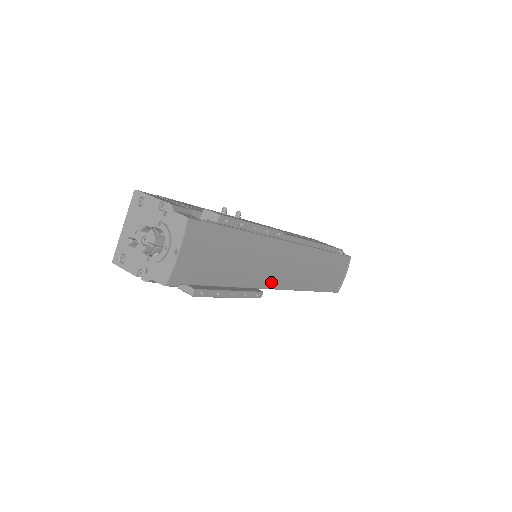
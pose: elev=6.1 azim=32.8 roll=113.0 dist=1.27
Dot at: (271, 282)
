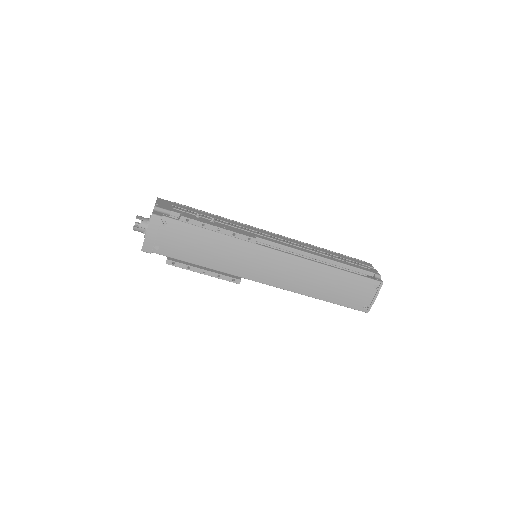
Dot at: (253, 275)
